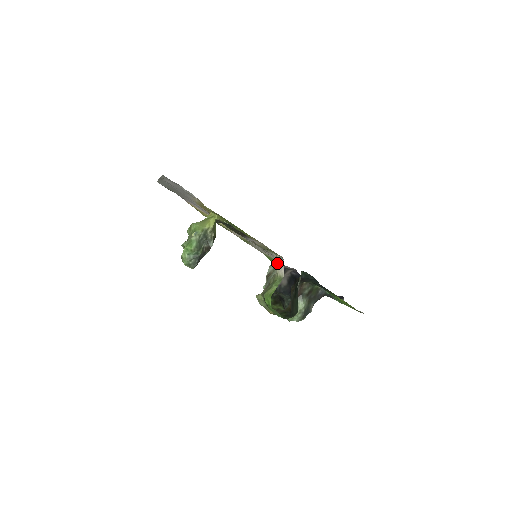
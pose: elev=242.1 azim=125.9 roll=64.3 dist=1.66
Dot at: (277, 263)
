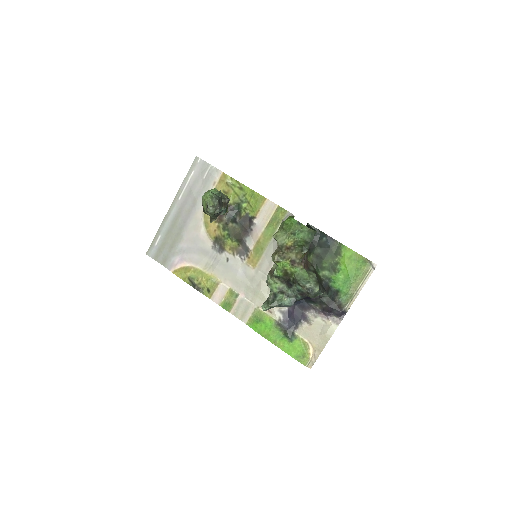
Dot at: occluded
